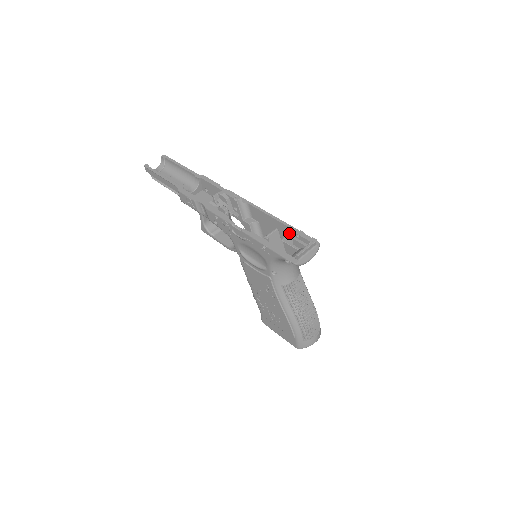
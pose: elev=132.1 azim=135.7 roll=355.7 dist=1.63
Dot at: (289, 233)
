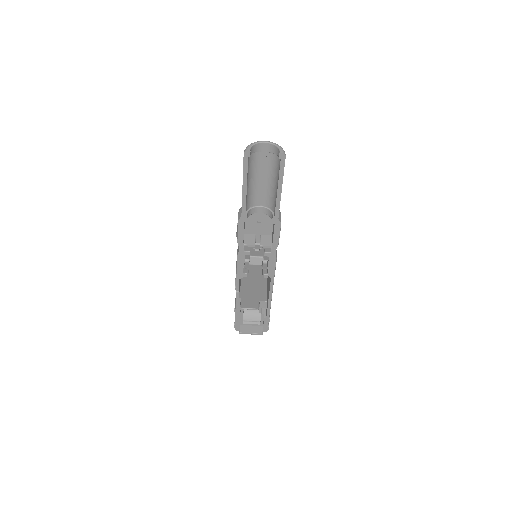
Dot at: occluded
